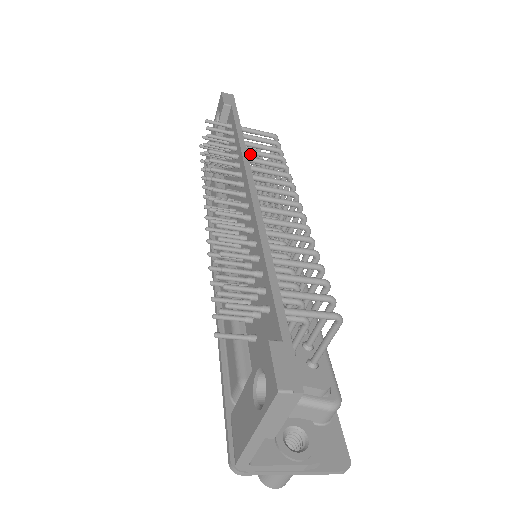
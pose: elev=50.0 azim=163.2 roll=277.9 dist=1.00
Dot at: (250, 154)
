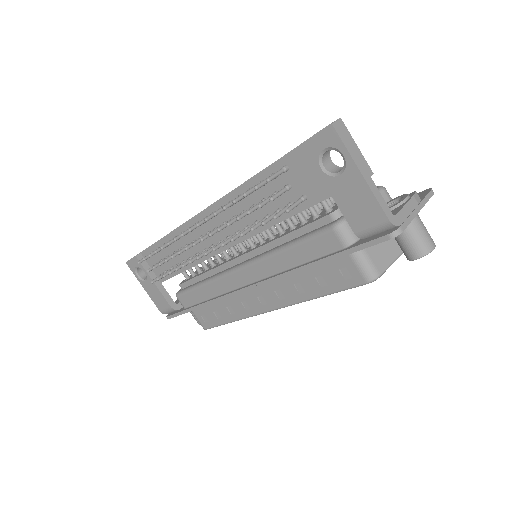
Dot at: occluded
